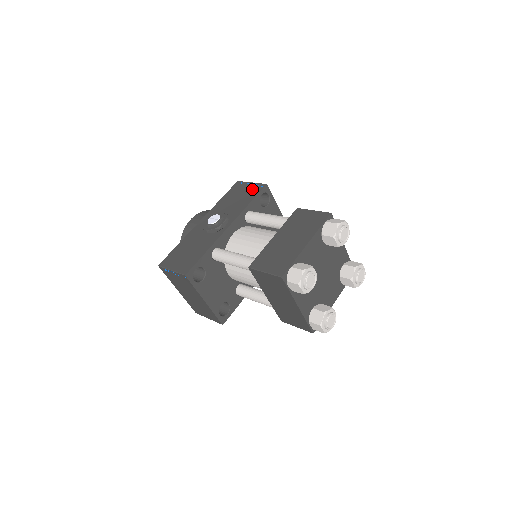
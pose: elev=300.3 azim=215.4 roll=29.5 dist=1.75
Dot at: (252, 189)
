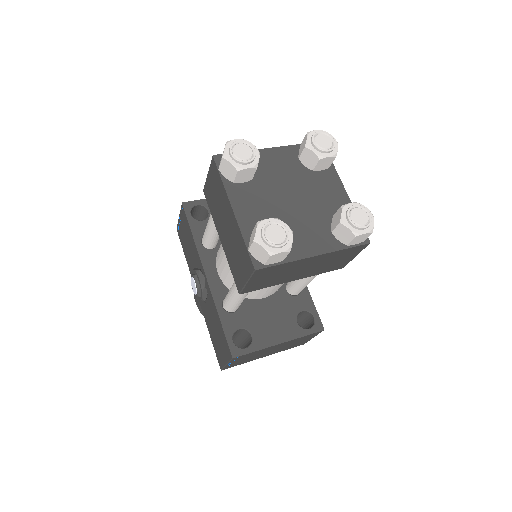
Dot at: (183, 222)
